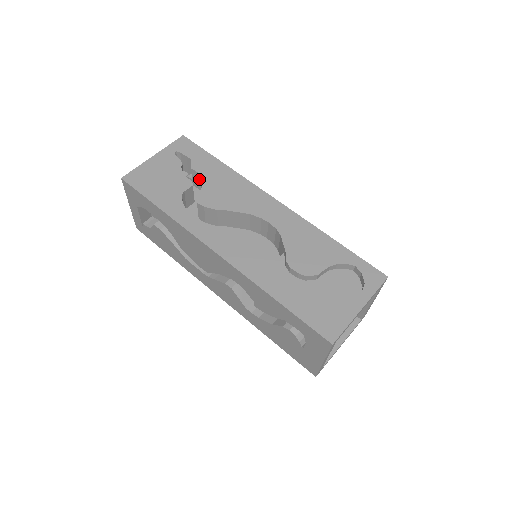
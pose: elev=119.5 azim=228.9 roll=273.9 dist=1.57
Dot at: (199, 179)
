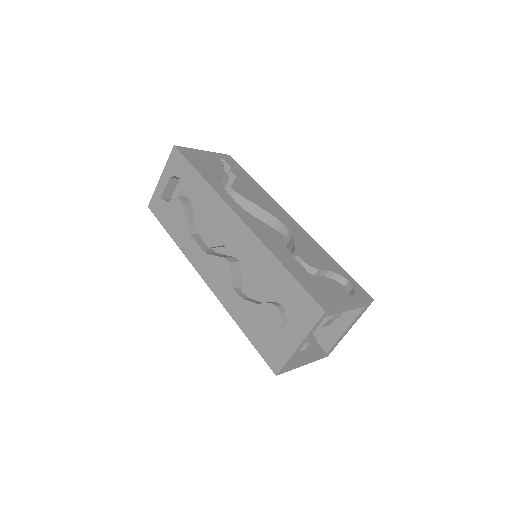
Dot at: (232, 182)
